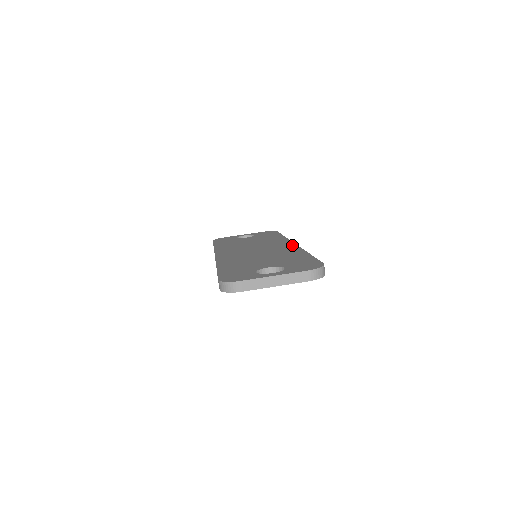
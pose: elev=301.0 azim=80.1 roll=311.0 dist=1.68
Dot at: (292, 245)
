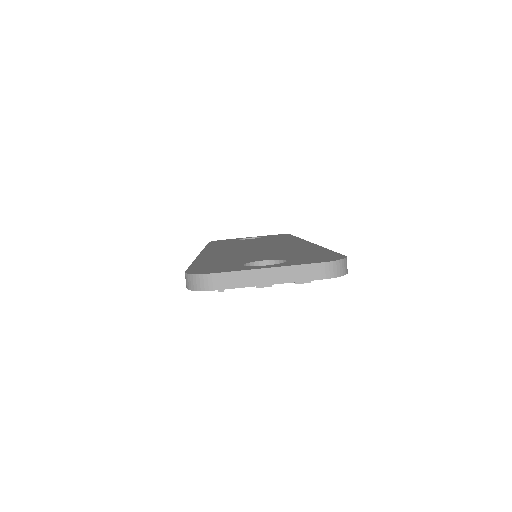
Dot at: (304, 242)
